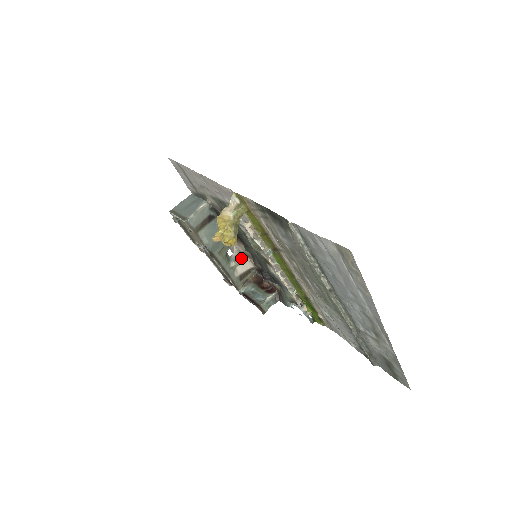
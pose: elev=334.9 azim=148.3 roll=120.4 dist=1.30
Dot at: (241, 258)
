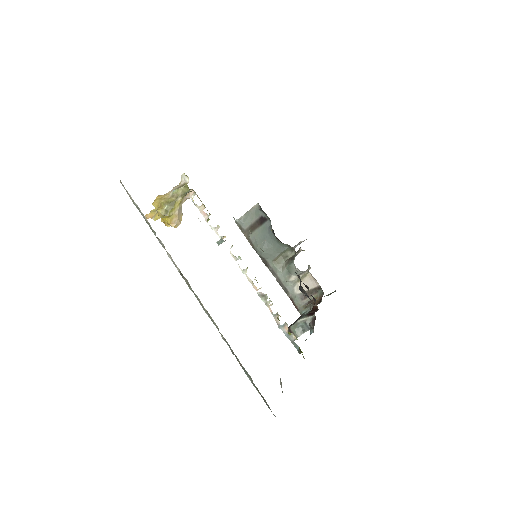
Dot at: (305, 272)
